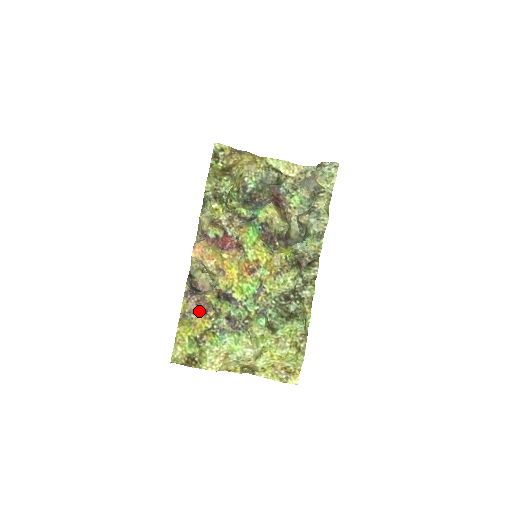
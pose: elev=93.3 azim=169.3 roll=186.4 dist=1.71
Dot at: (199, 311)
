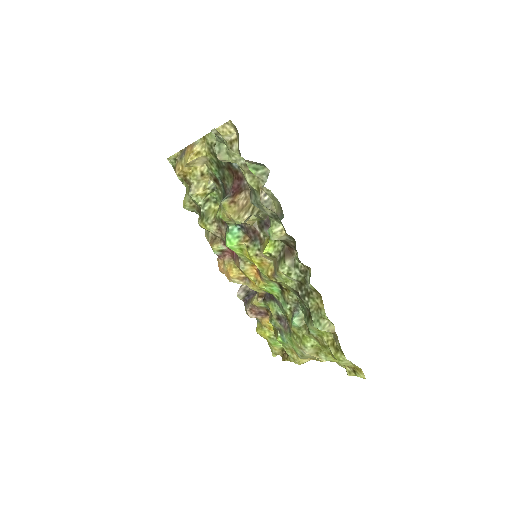
Dot at: (258, 316)
